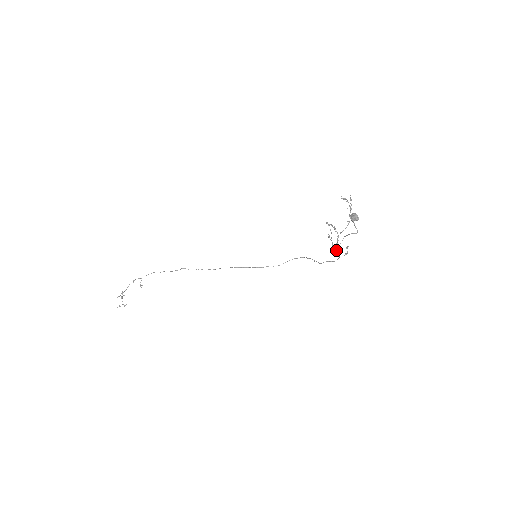
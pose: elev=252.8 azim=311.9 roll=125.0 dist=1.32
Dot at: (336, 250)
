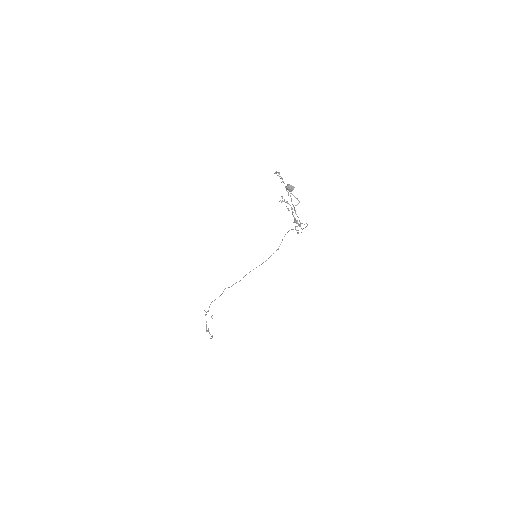
Dot at: (299, 221)
